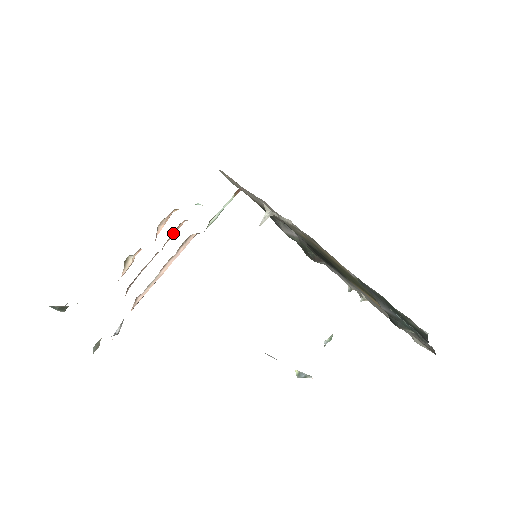
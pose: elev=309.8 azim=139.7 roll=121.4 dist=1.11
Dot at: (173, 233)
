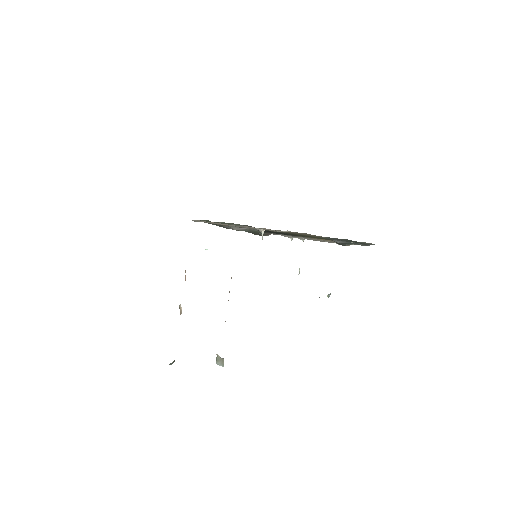
Dot at: occluded
